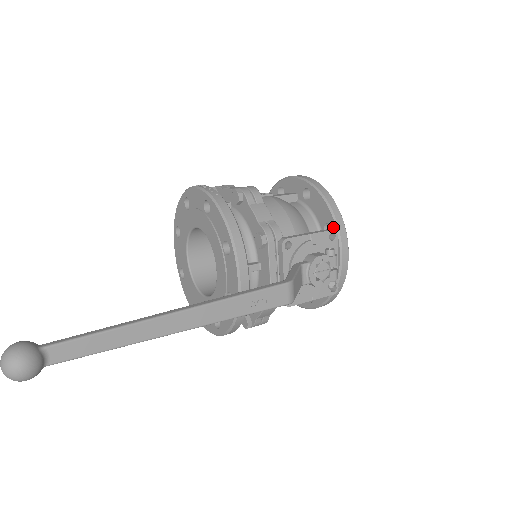
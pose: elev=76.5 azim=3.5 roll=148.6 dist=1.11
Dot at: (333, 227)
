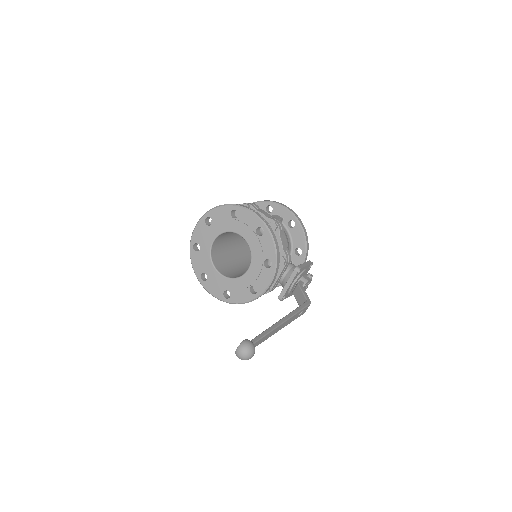
Dot at: (303, 253)
